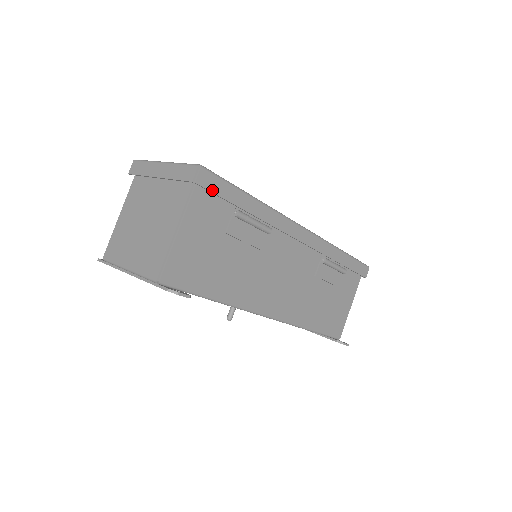
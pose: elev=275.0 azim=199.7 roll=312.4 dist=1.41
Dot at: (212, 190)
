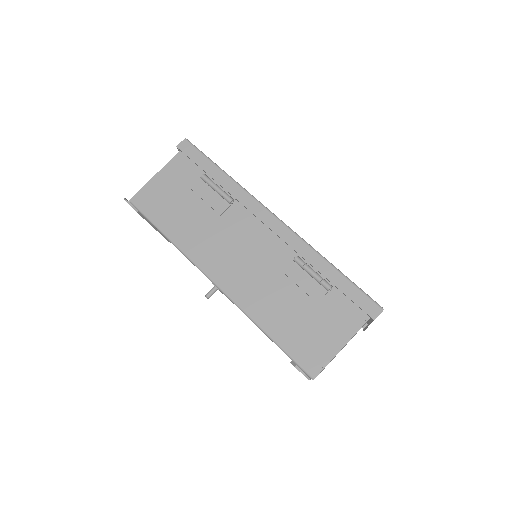
Dot at: (188, 155)
